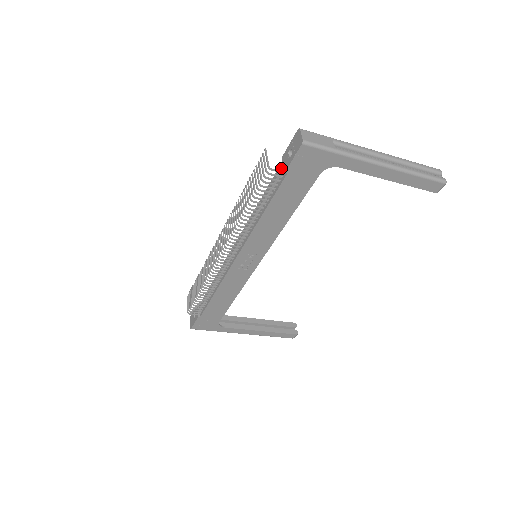
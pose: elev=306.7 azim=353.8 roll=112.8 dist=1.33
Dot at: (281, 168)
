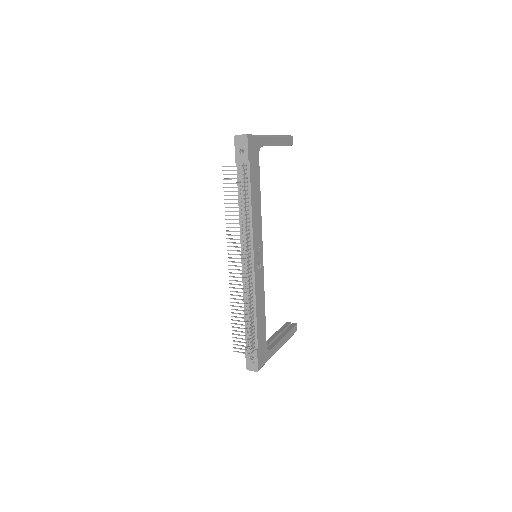
Dot at: occluded
